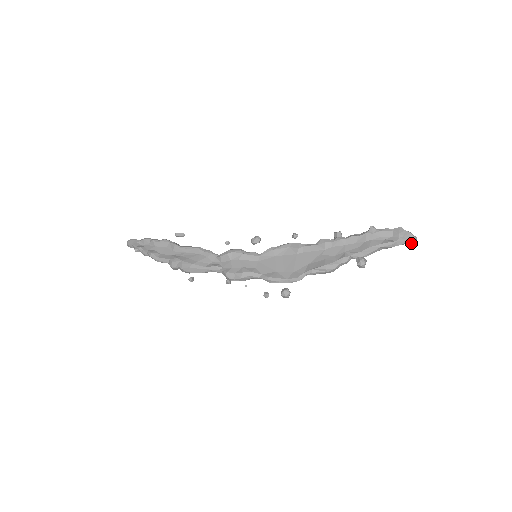
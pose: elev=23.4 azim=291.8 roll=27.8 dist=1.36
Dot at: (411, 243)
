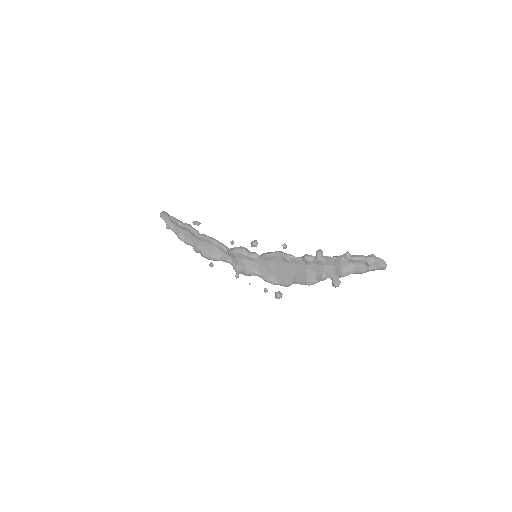
Dot at: (382, 269)
